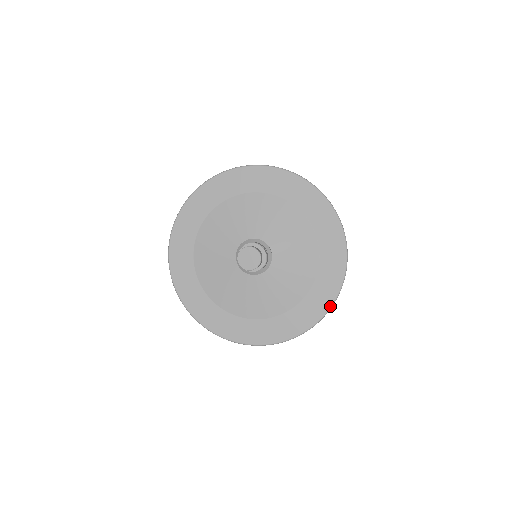
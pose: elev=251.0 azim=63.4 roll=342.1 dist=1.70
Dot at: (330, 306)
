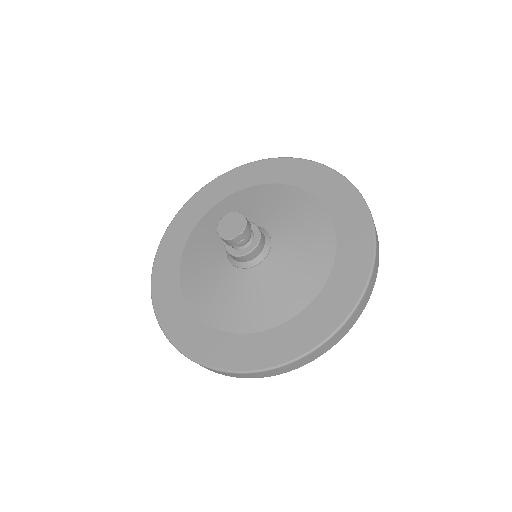
Dot at: (358, 299)
